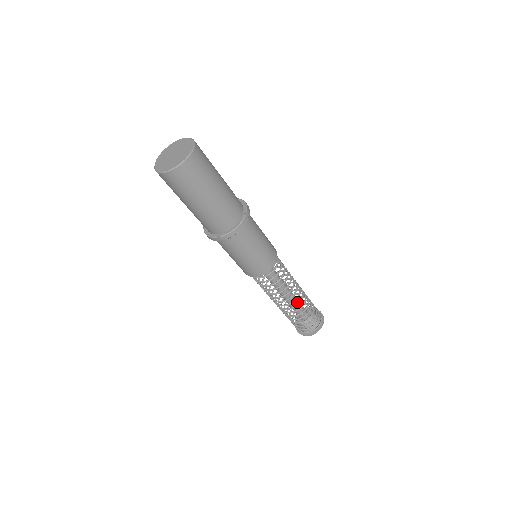
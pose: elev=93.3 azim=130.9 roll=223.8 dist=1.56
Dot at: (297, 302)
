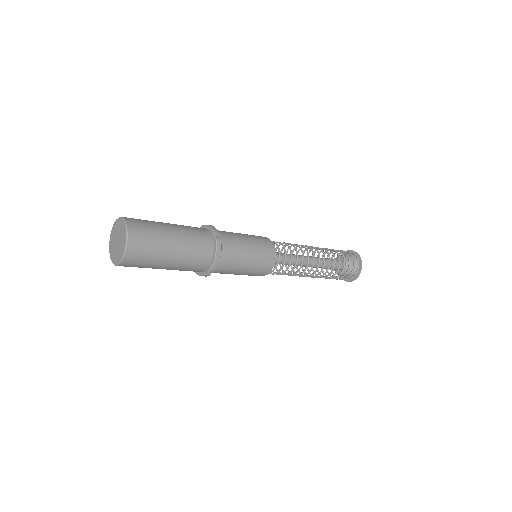
Dot at: occluded
